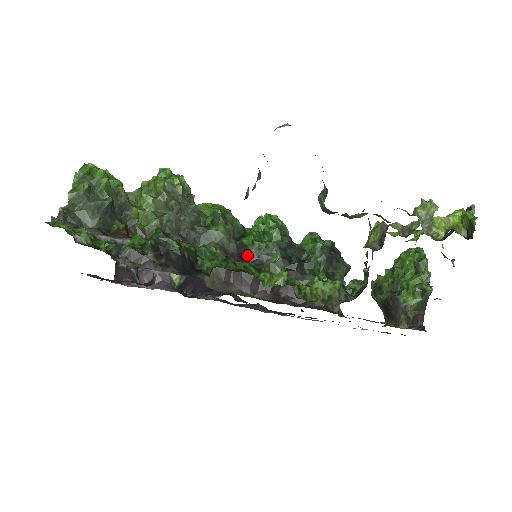
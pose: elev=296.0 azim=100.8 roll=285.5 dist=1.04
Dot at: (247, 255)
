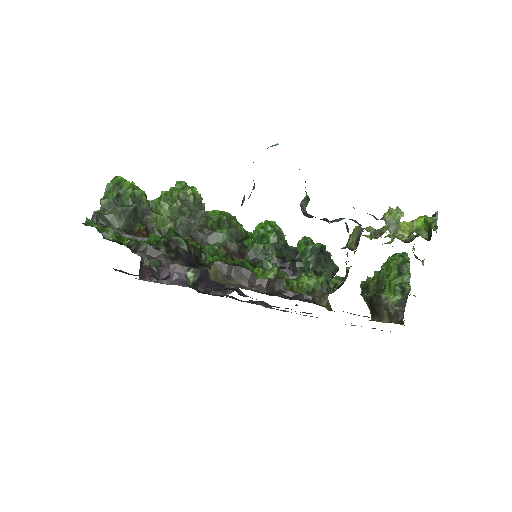
Dot at: (247, 254)
